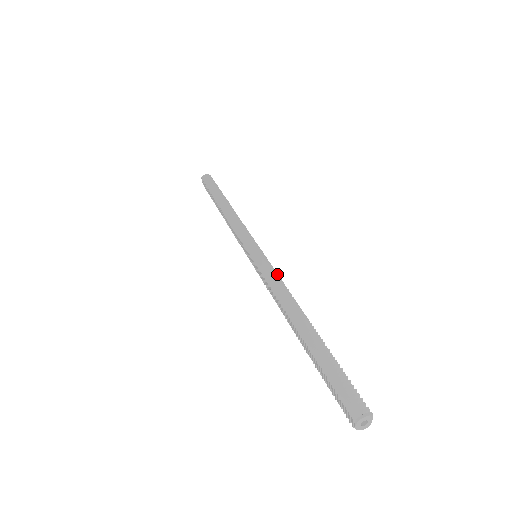
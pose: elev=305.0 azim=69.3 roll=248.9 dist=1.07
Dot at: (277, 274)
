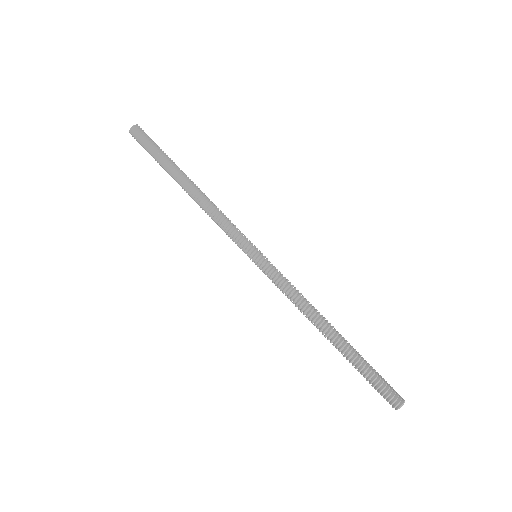
Dot at: (290, 283)
